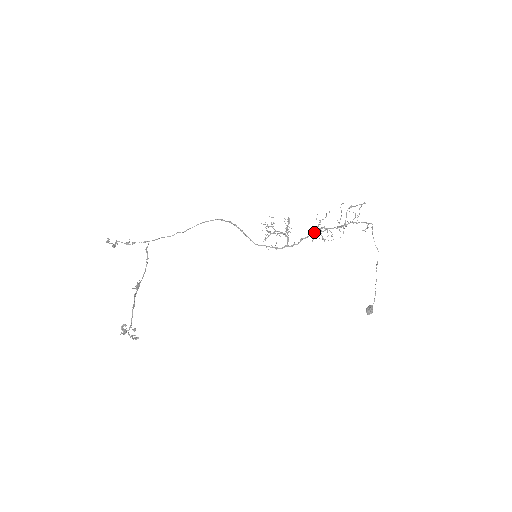
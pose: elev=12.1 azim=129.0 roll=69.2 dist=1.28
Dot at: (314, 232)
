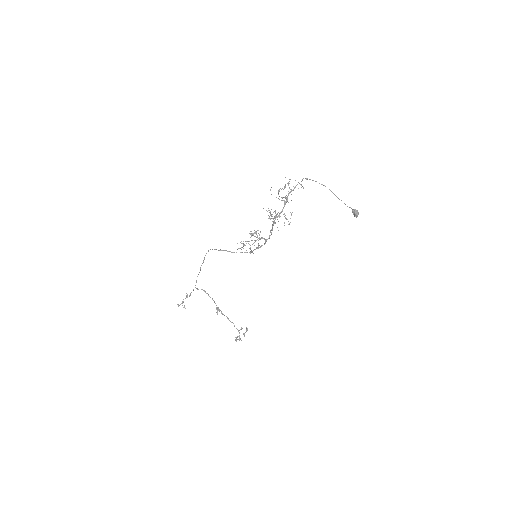
Dot at: (273, 224)
